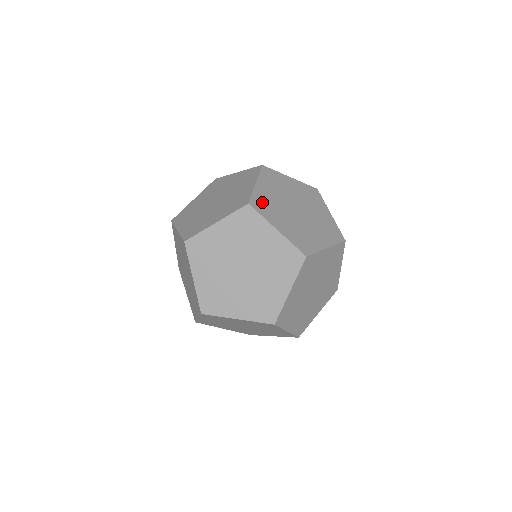
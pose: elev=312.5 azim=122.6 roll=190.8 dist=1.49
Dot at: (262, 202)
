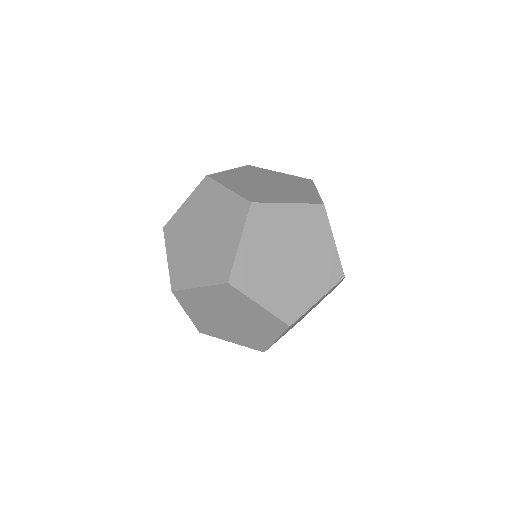
Dot at: (225, 177)
